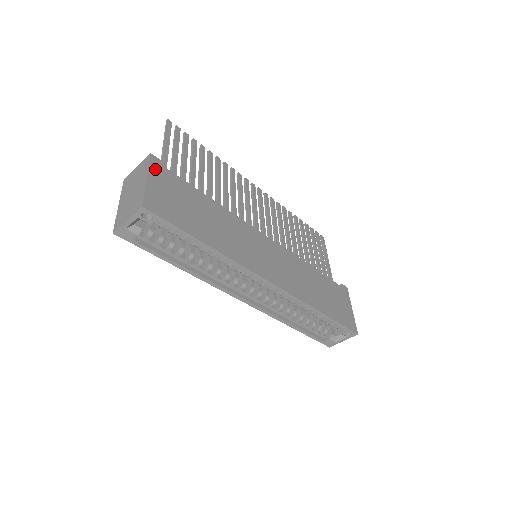
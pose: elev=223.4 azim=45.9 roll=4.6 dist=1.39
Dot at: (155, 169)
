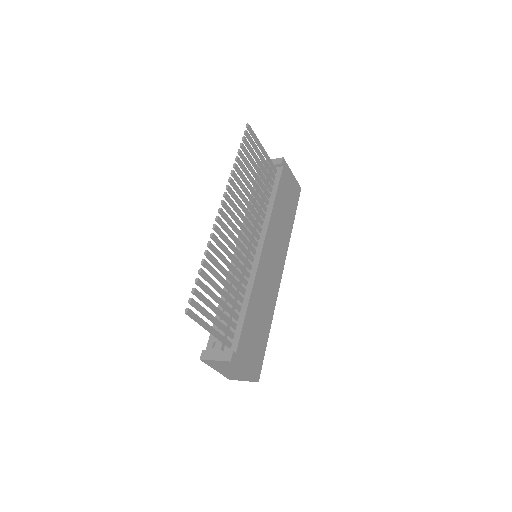
Dot at: (239, 361)
